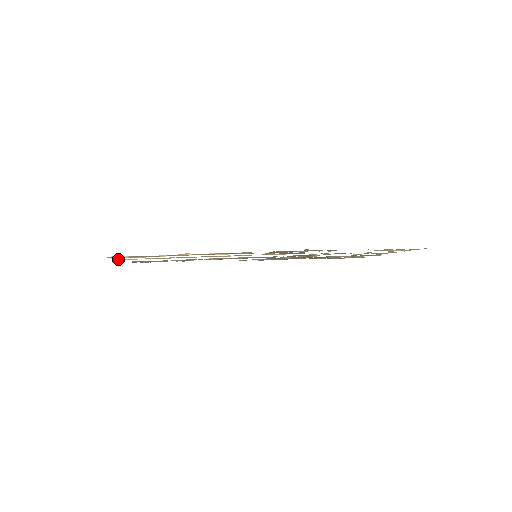
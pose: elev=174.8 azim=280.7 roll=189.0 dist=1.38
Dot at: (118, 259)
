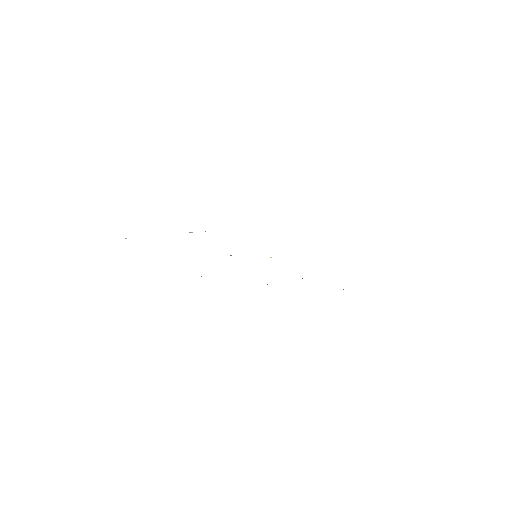
Dot at: occluded
